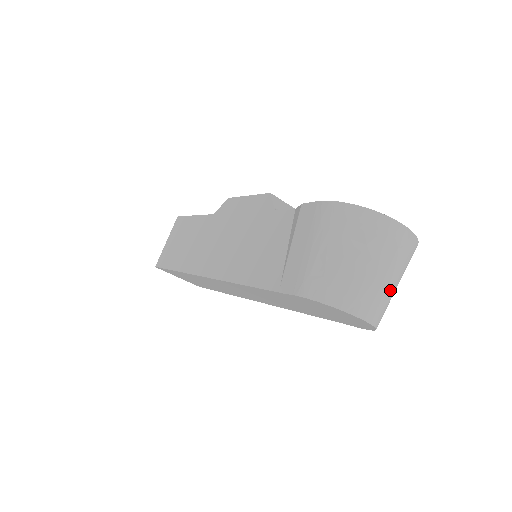
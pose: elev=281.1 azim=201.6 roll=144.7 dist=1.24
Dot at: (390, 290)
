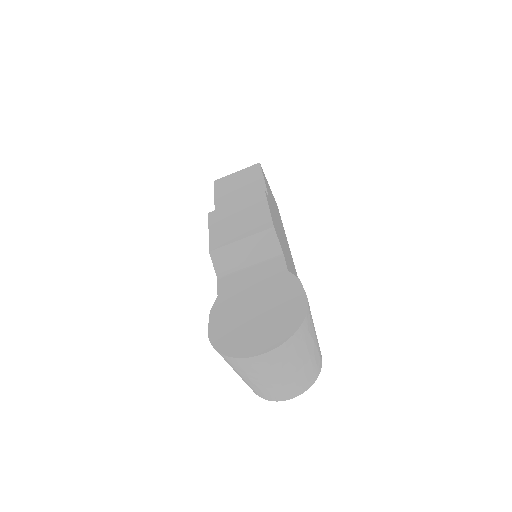
Dot at: (294, 376)
